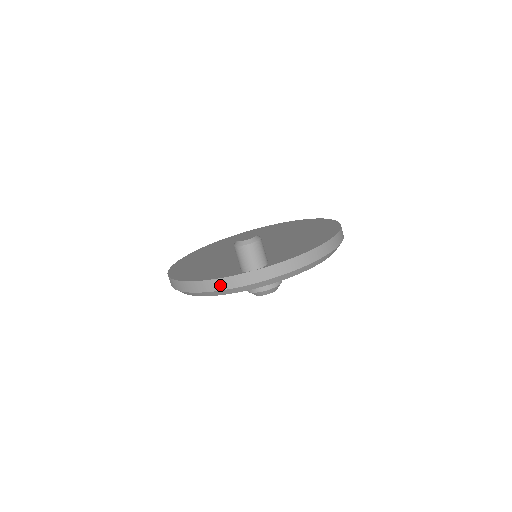
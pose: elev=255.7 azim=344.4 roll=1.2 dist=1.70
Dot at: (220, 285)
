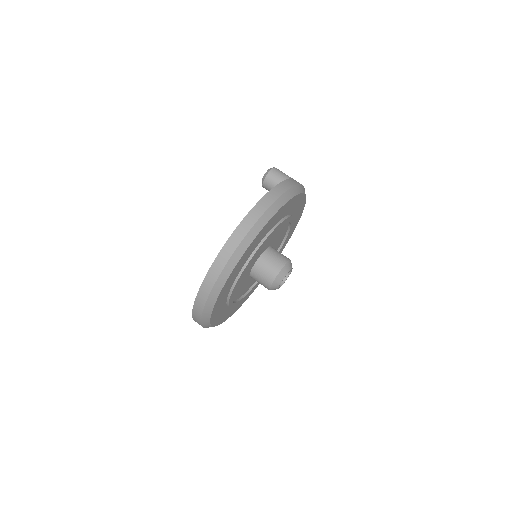
Dot at: (288, 184)
